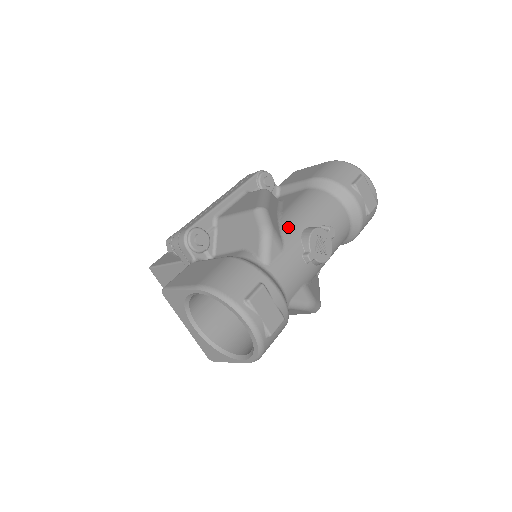
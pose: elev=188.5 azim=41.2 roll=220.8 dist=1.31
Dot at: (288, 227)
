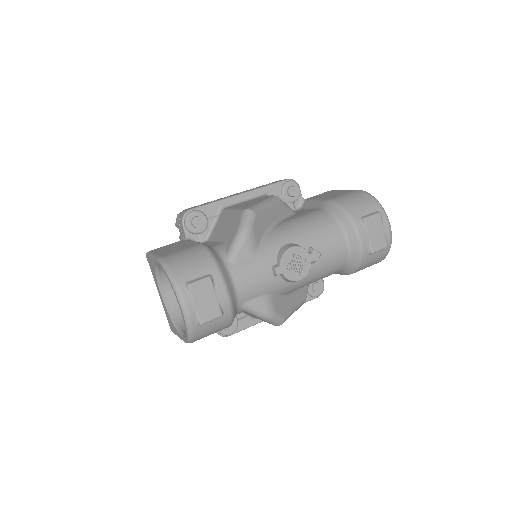
Dot at: (273, 237)
